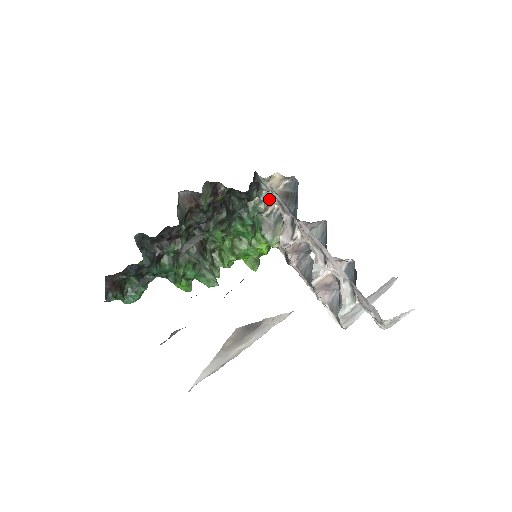
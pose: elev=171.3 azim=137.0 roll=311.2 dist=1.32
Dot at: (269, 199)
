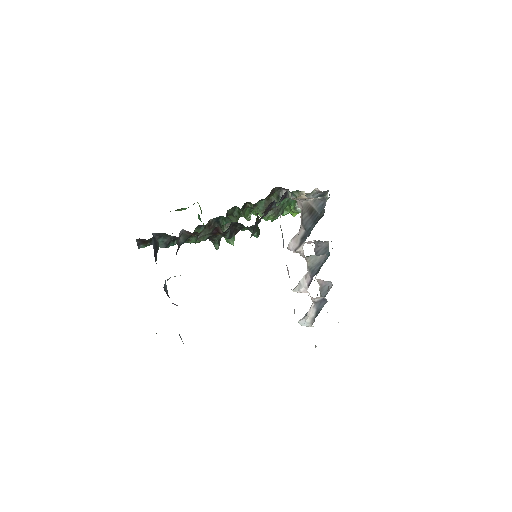
Dot at: (297, 202)
